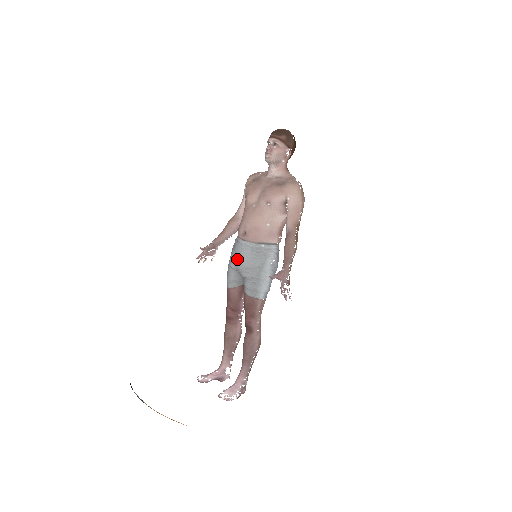
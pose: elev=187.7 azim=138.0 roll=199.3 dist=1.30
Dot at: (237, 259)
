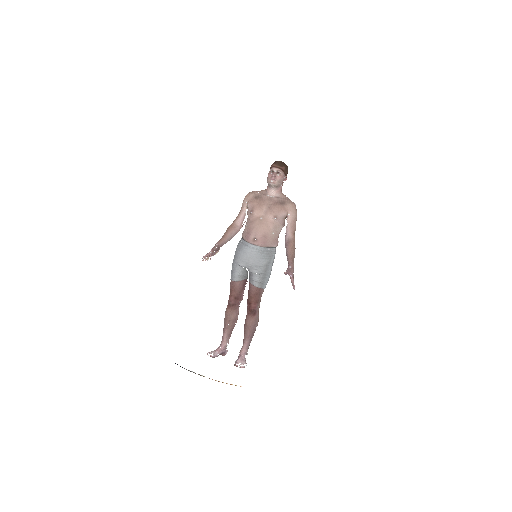
Dot at: (247, 259)
